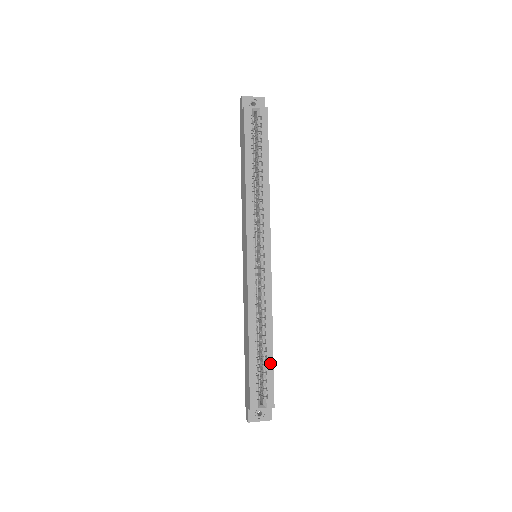
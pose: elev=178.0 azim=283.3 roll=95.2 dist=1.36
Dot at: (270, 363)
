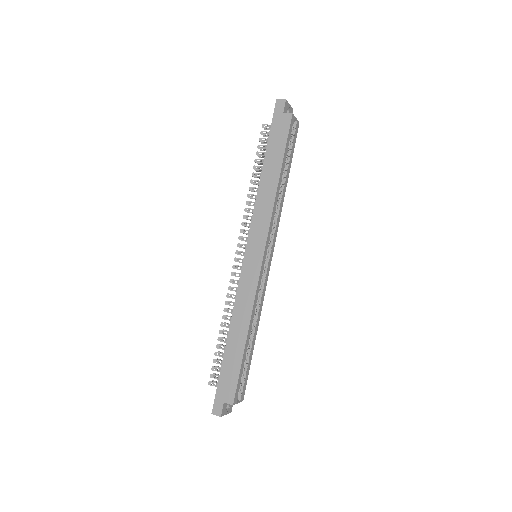
Dot at: (250, 359)
